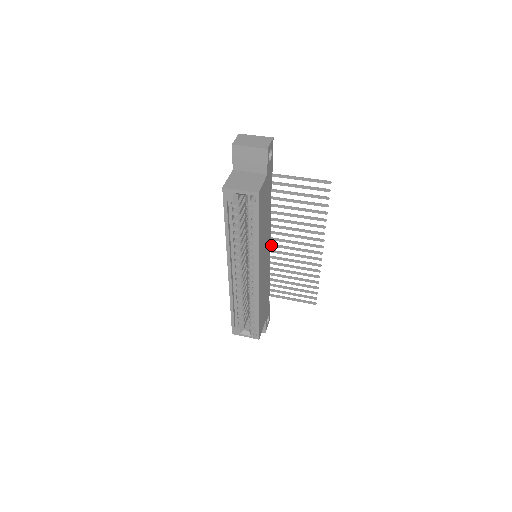
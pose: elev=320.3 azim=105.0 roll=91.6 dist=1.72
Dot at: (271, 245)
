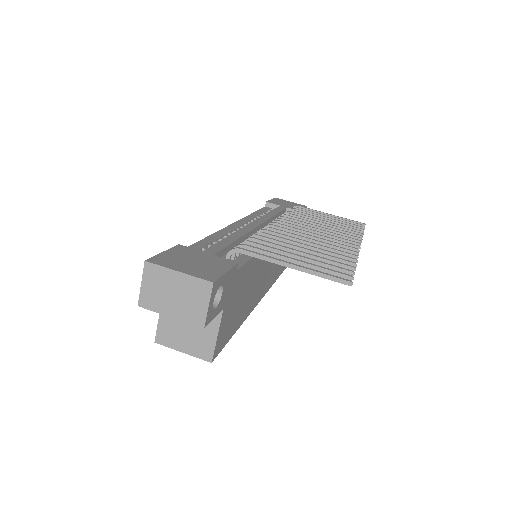
Dot at: occluded
